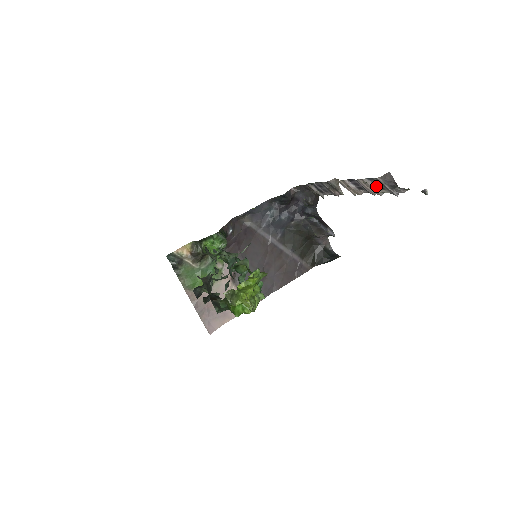
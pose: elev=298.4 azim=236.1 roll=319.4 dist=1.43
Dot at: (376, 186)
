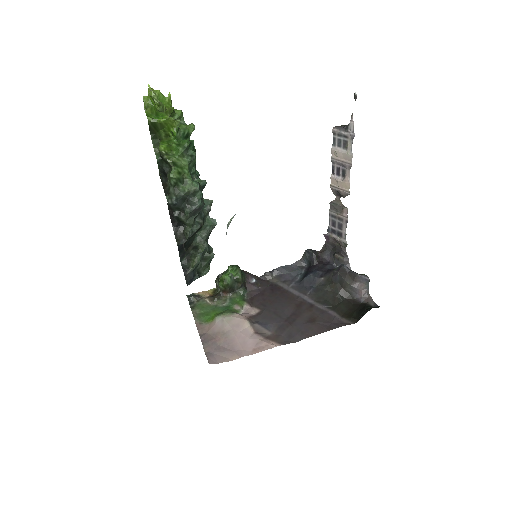
Dot at: (343, 148)
